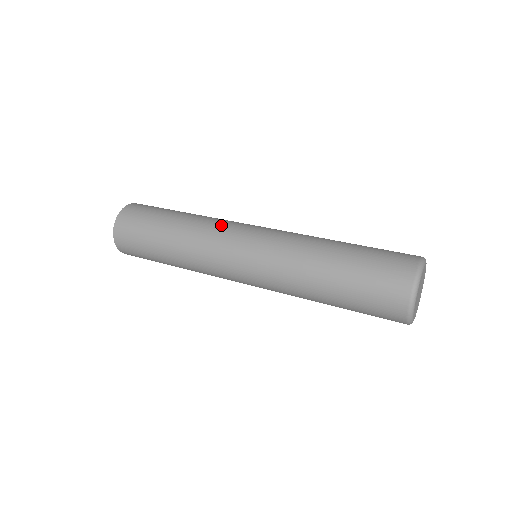
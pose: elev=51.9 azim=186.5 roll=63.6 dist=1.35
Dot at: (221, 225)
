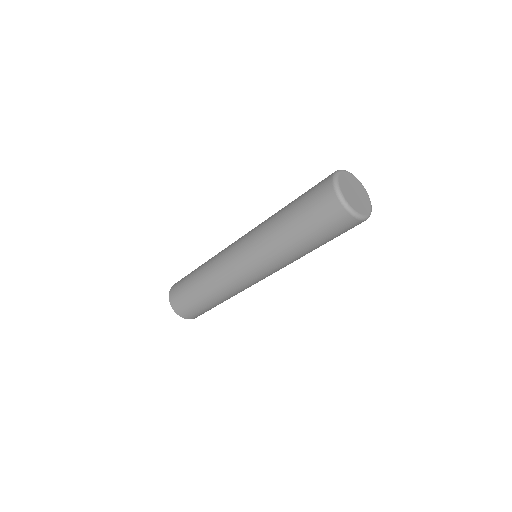
Dot at: (222, 251)
